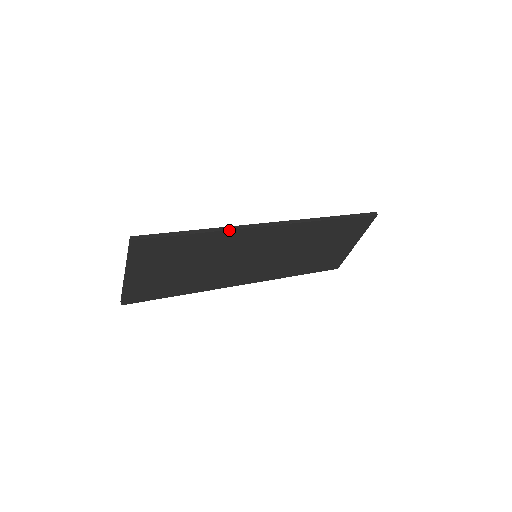
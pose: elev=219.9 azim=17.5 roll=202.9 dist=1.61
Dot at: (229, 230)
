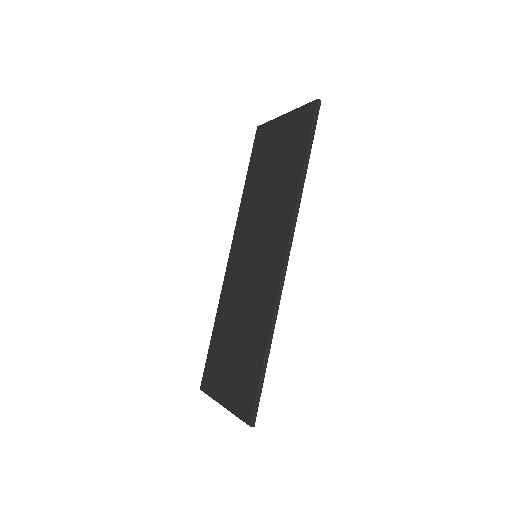
Dot at: (277, 314)
